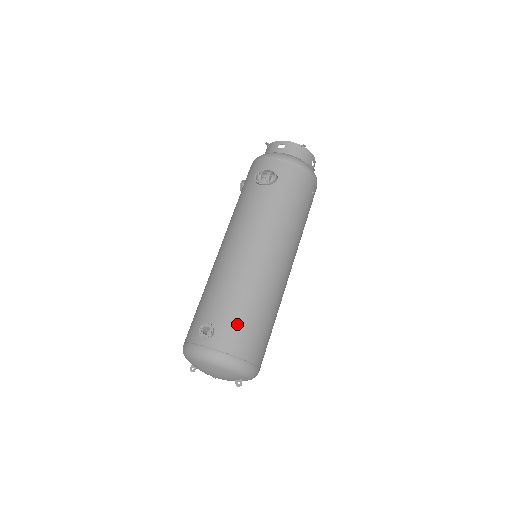
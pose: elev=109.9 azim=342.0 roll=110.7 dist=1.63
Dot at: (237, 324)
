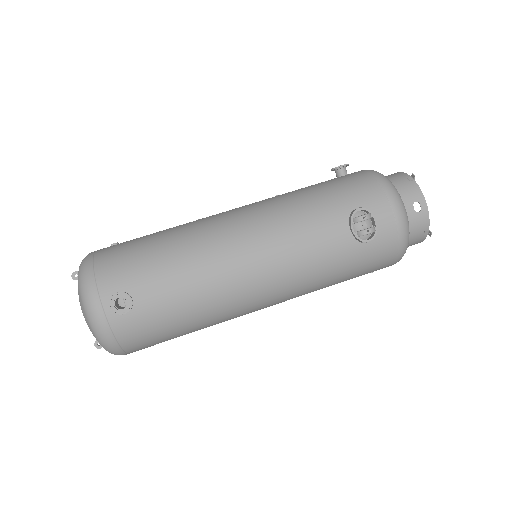
Dot at: (156, 323)
